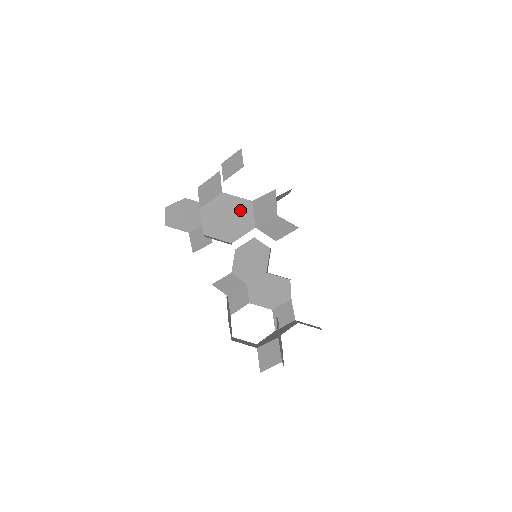
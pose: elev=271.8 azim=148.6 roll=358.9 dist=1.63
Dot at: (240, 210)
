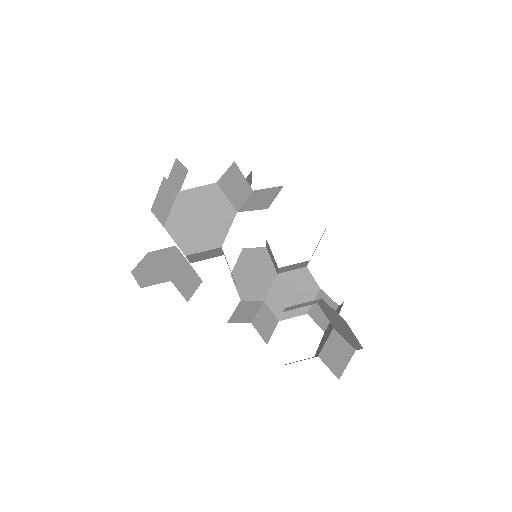
Dot at: (209, 201)
